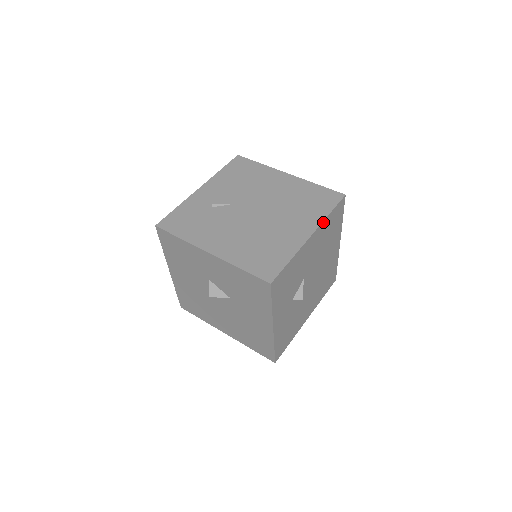
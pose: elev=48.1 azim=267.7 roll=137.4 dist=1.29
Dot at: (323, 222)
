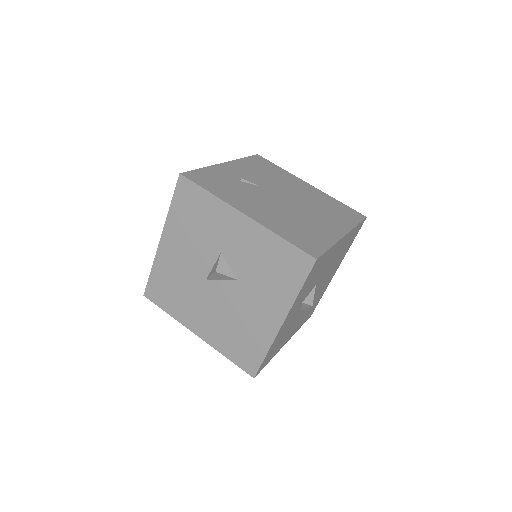
Dot at: (352, 230)
